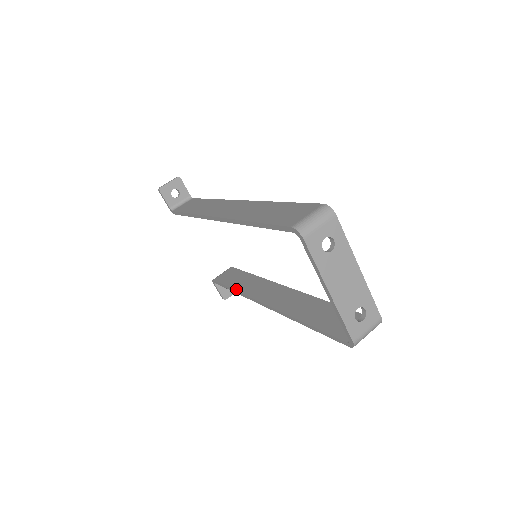
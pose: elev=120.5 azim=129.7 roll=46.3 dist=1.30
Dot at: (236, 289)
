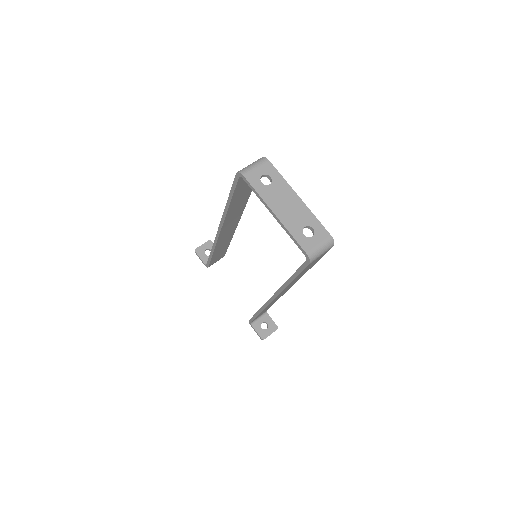
Dot at: (259, 309)
